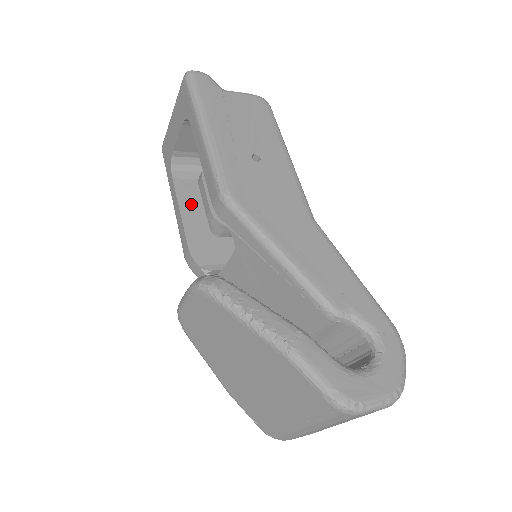
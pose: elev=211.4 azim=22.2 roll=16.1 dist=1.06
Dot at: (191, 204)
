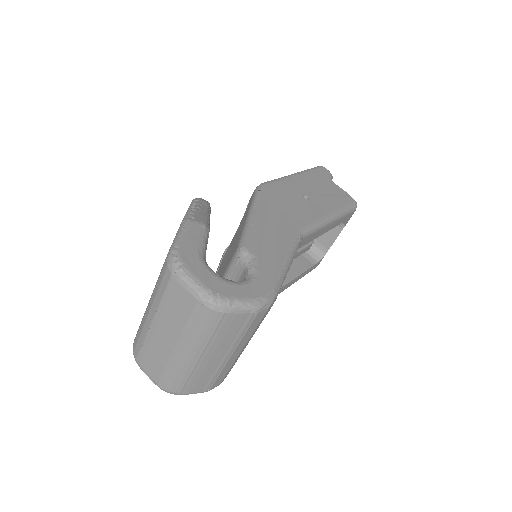
Dot at: occluded
